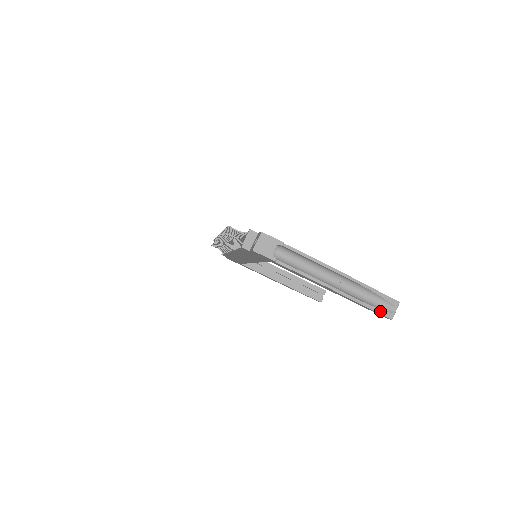
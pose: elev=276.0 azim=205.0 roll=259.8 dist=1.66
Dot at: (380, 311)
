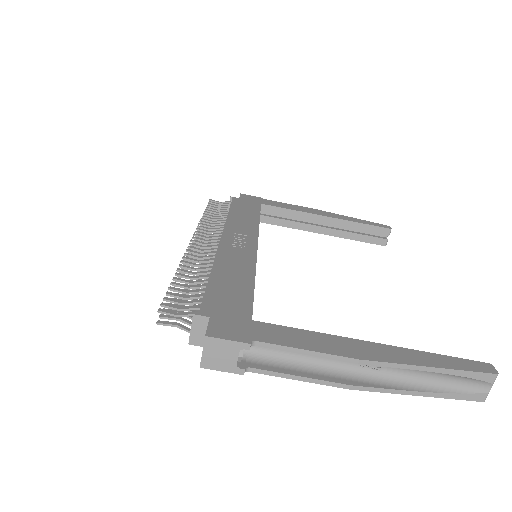
Dot at: (459, 396)
